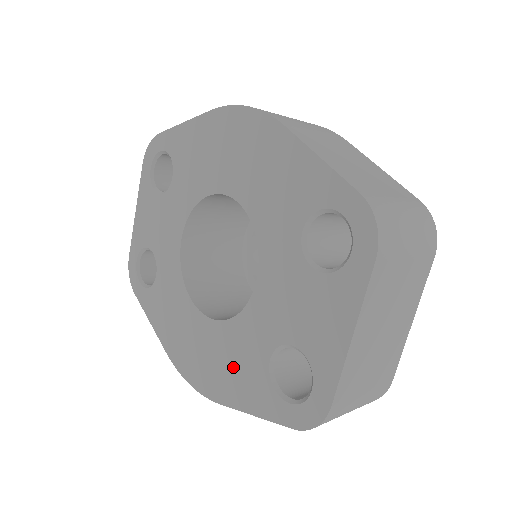
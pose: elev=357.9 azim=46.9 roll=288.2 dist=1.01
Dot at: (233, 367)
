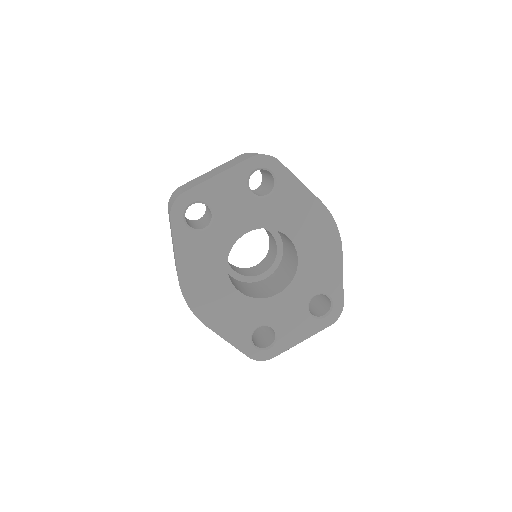
Dot at: (232, 317)
